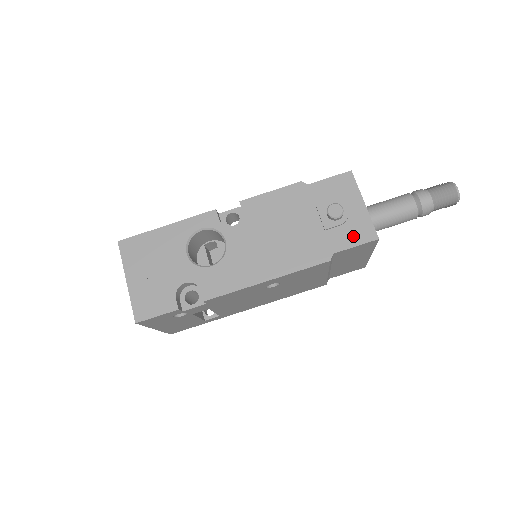
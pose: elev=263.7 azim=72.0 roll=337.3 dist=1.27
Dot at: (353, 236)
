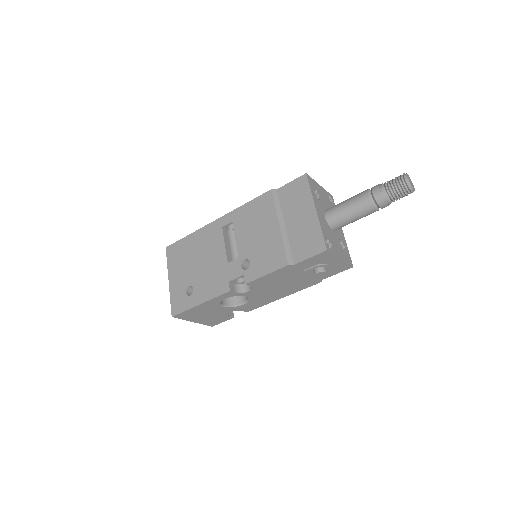
Dot at: (335, 271)
